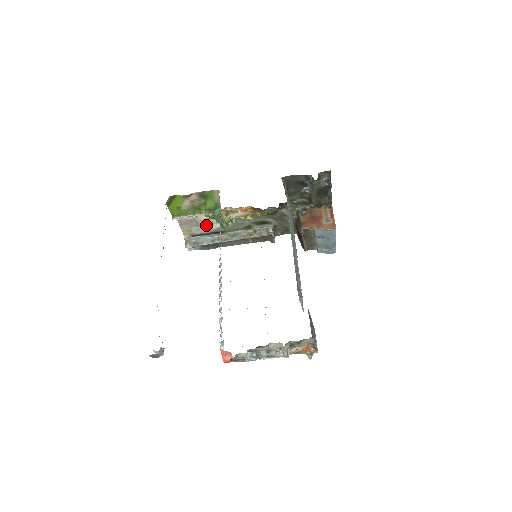
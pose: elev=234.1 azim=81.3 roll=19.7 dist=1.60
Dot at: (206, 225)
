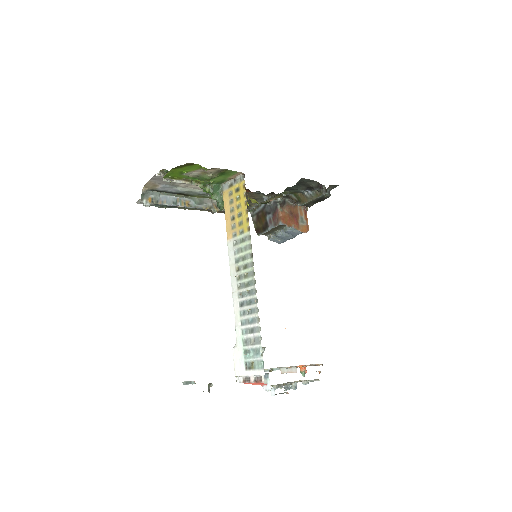
Dot at: (179, 186)
